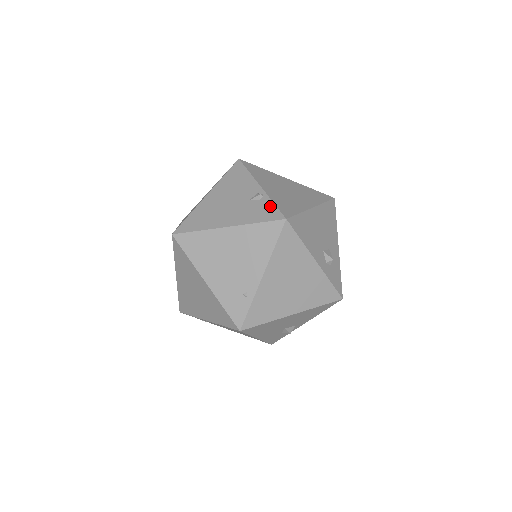
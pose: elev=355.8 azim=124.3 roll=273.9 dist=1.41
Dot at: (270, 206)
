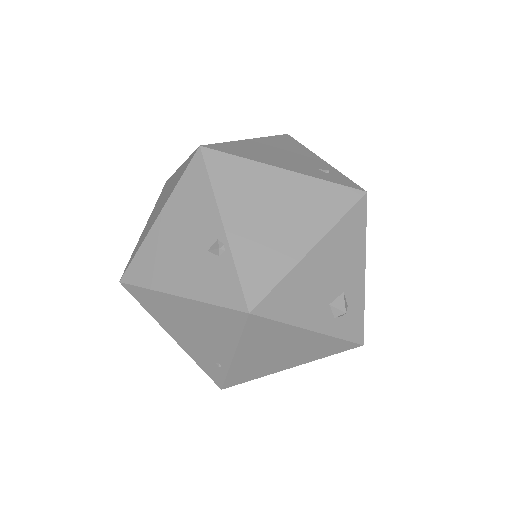
Dot at: (231, 276)
